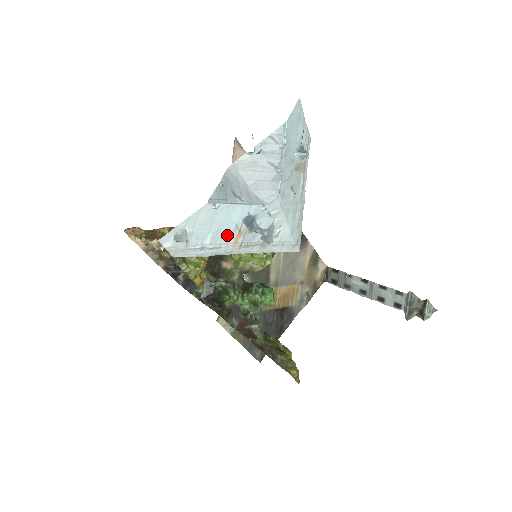
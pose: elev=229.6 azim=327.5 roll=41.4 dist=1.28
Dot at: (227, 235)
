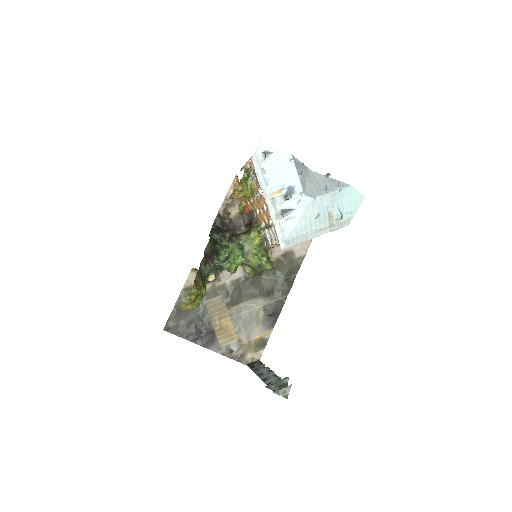
Dot at: (276, 184)
